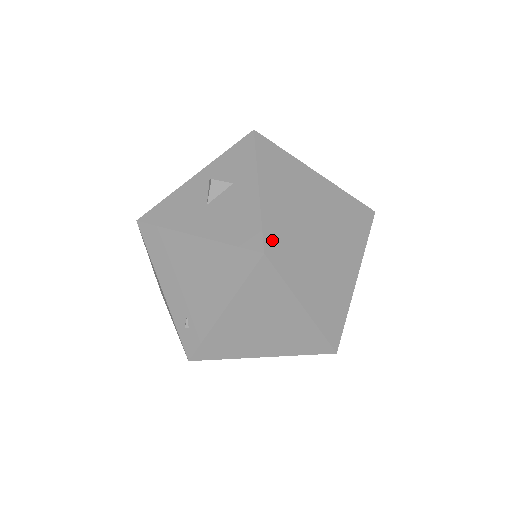
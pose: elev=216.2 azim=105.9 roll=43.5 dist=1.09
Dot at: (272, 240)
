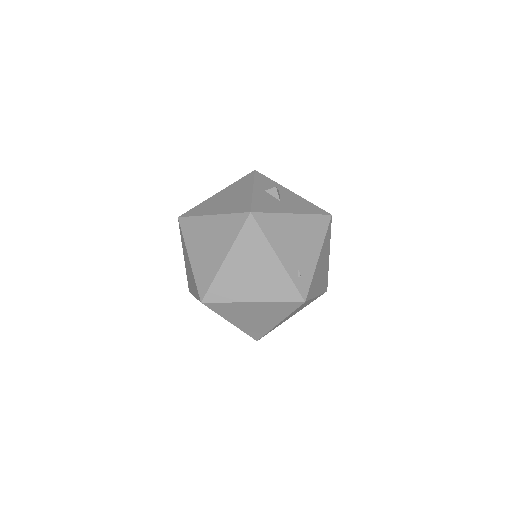
Dot at: occluded
